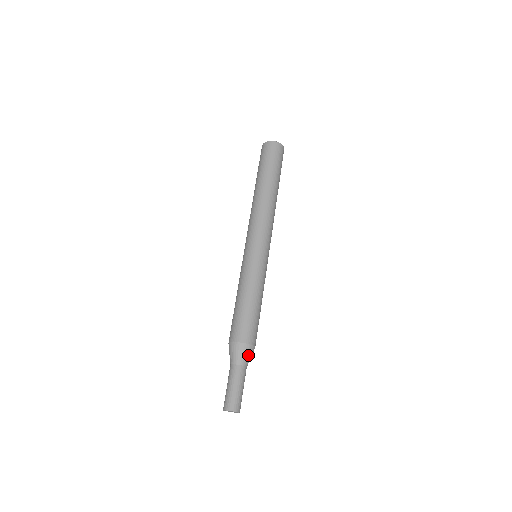
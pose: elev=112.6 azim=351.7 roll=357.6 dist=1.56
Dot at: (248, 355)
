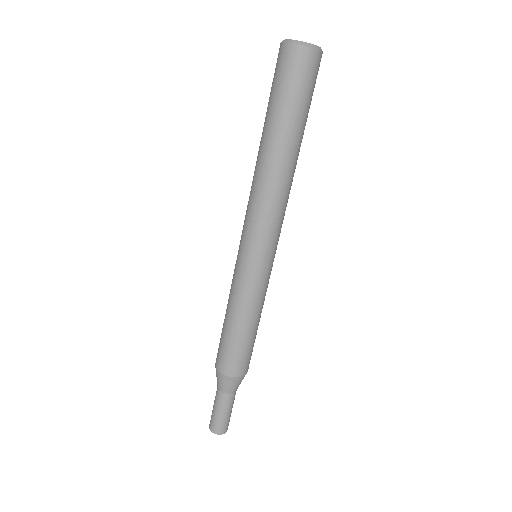
Dot at: occluded
